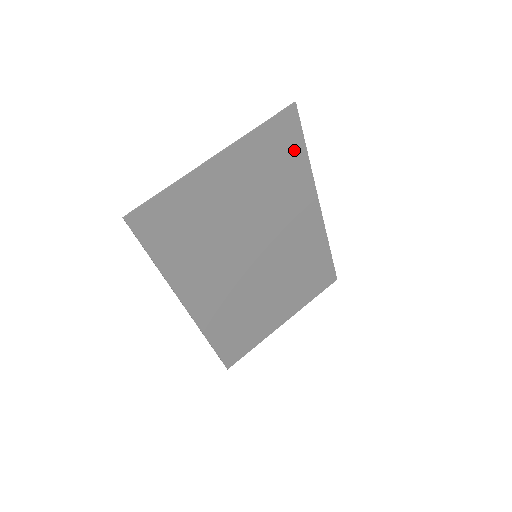
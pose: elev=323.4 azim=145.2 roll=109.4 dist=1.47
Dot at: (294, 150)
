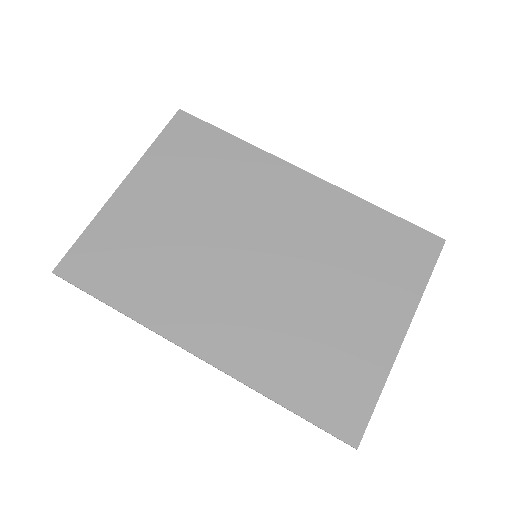
Dot at: (212, 140)
